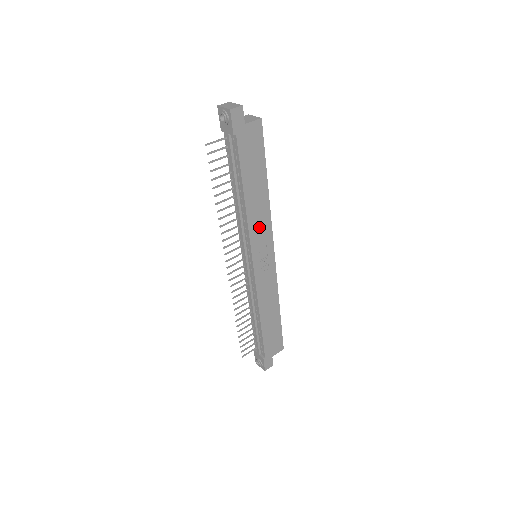
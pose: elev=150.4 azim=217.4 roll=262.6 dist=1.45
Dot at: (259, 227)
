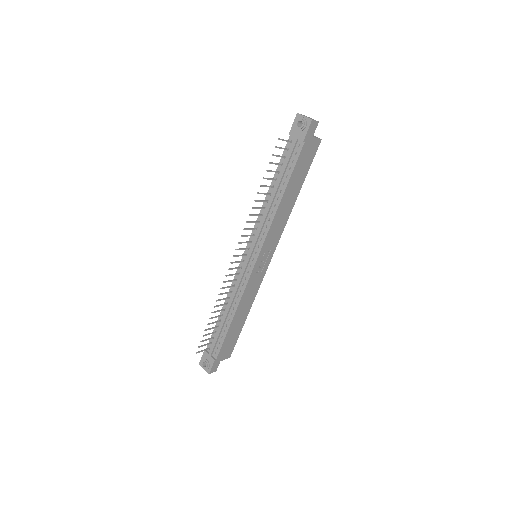
Dot at: (276, 229)
